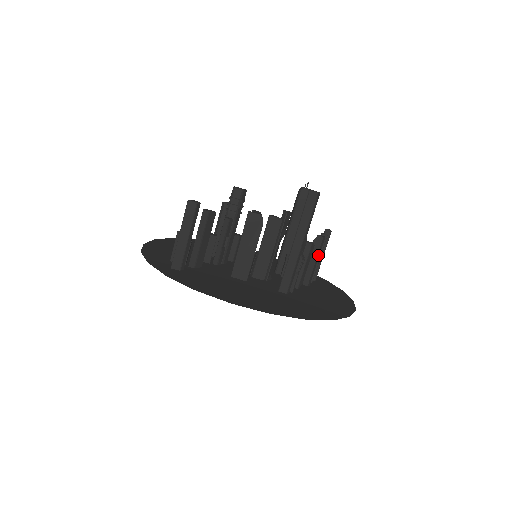
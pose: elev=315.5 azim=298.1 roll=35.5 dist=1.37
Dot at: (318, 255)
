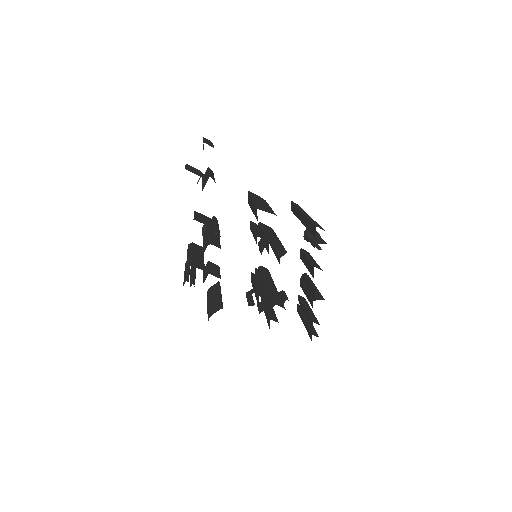
Dot at: occluded
